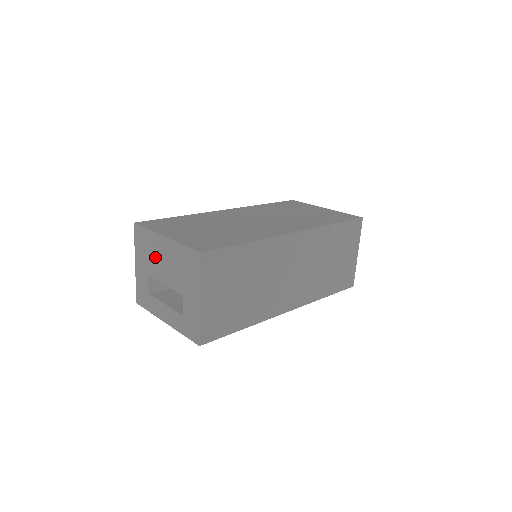
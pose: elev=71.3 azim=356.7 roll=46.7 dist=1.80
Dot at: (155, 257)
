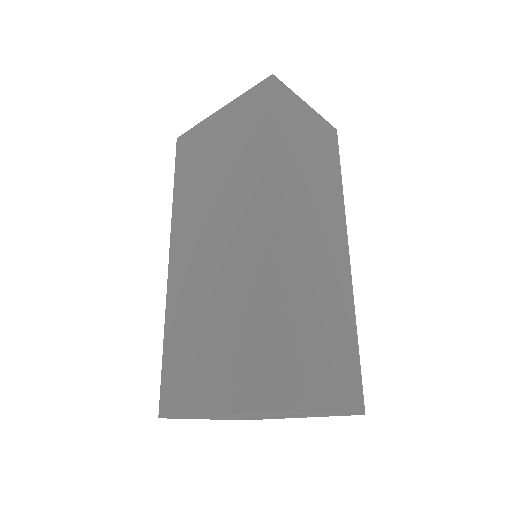
Dot at: occluded
